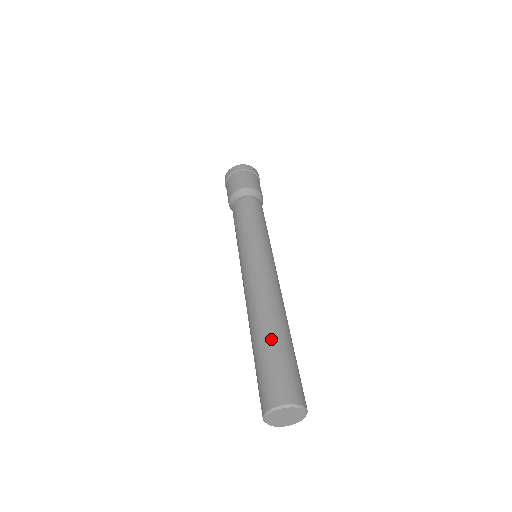
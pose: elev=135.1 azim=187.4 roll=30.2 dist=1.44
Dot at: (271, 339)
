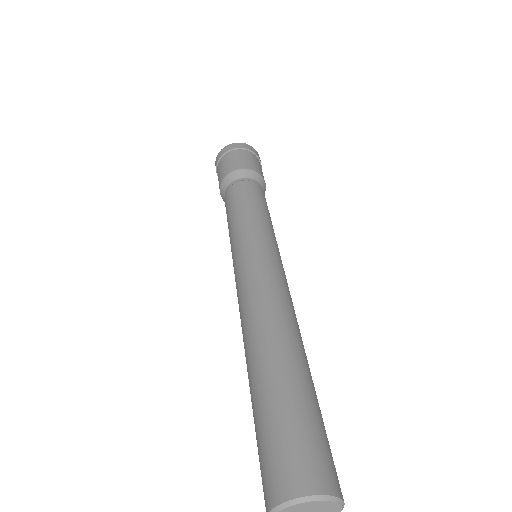
Dot at: (303, 377)
